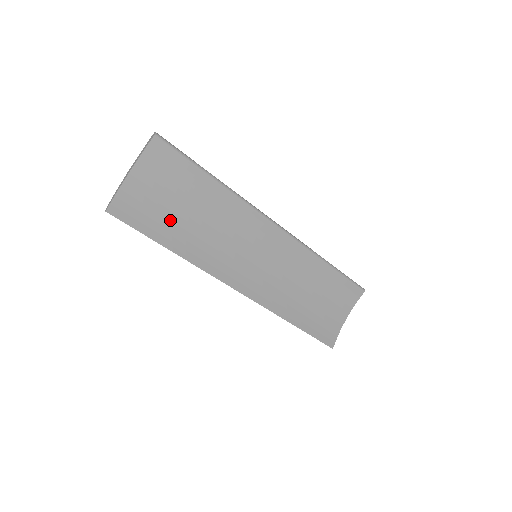
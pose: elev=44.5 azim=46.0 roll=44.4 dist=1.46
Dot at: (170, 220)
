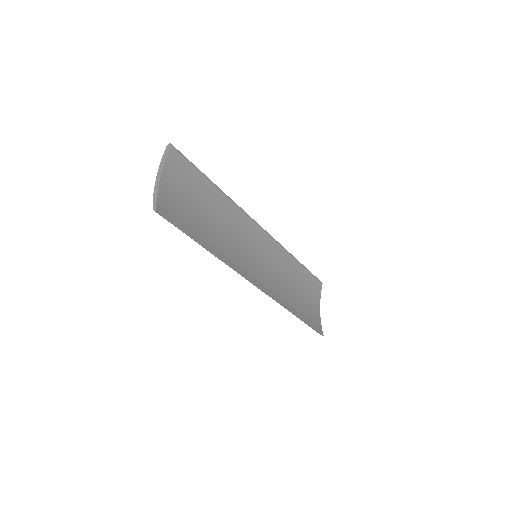
Dot at: (198, 222)
